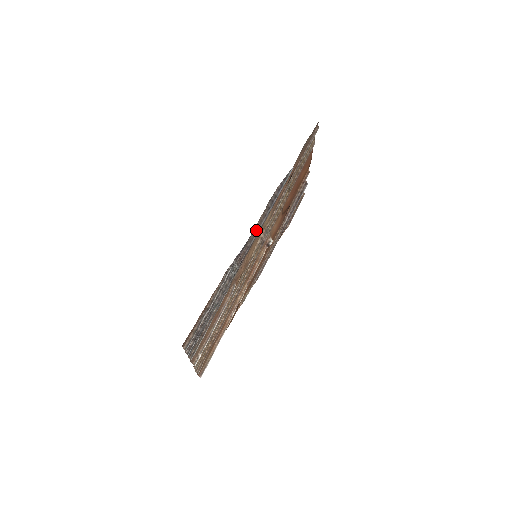
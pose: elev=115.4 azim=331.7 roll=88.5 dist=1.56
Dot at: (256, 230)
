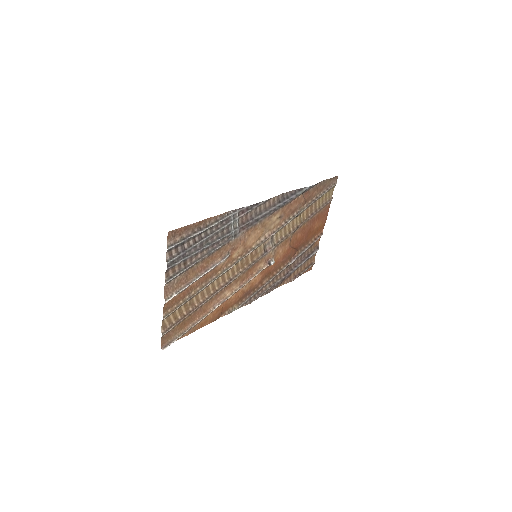
Dot at: (263, 210)
